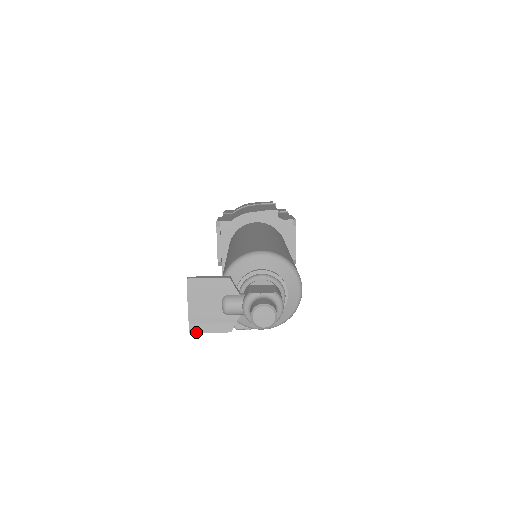
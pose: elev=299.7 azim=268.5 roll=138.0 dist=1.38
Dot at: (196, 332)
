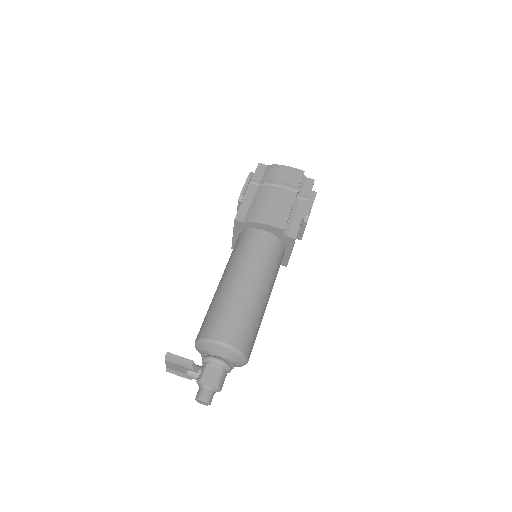
Dot at: occluded
